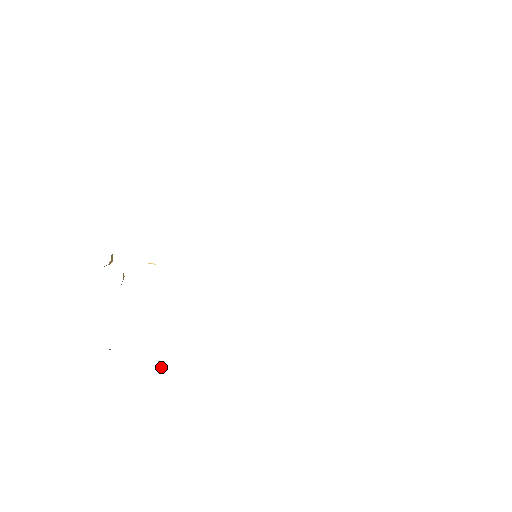
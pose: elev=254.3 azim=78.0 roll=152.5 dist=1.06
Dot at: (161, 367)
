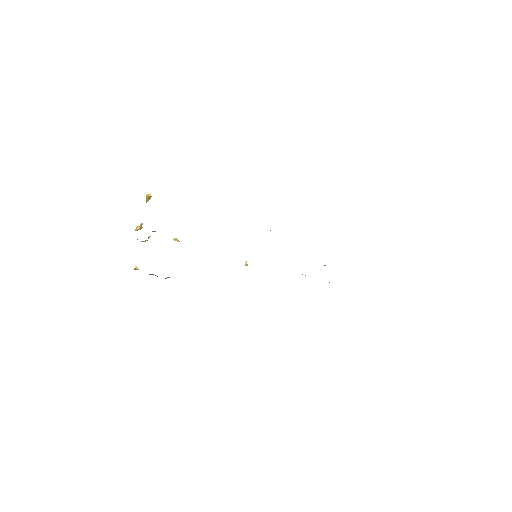
Dot at: (148, 199)
